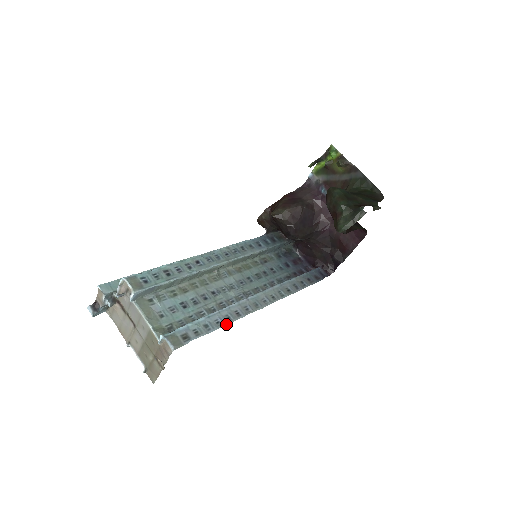
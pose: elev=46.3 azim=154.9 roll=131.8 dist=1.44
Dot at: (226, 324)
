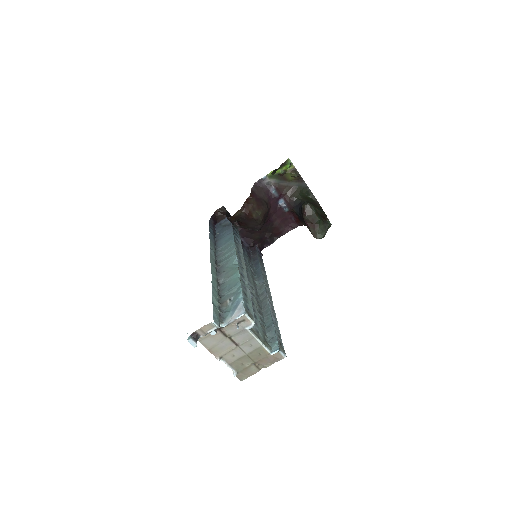
Dot at: (277, 321)
